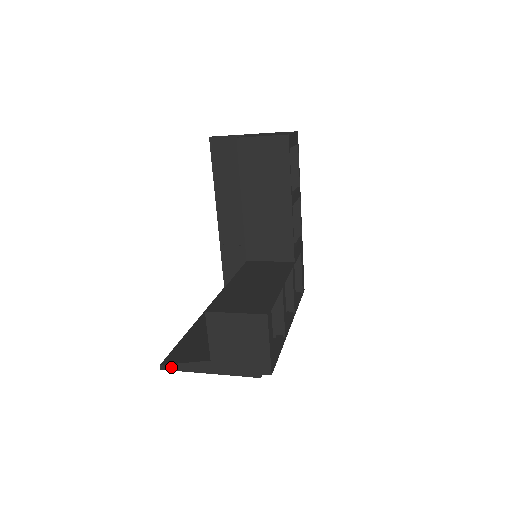
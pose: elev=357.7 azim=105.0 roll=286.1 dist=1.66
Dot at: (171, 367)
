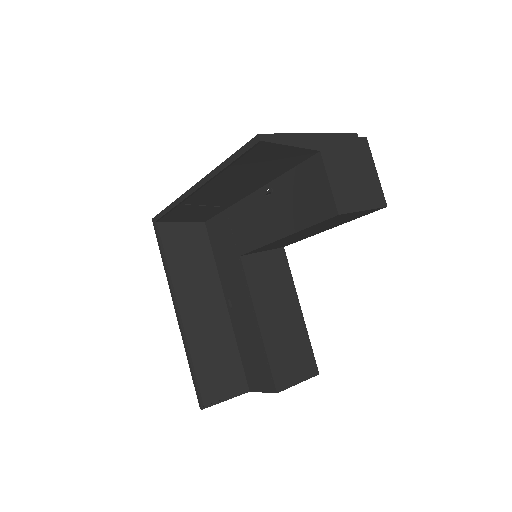
Dot at: (212, 405)
